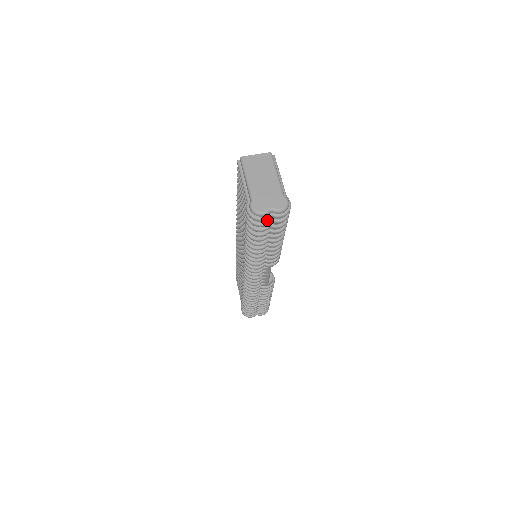
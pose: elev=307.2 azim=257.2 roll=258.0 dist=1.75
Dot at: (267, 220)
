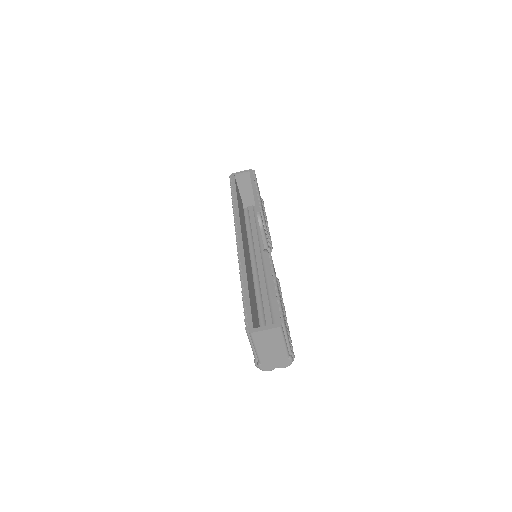
Dot at: occluded
